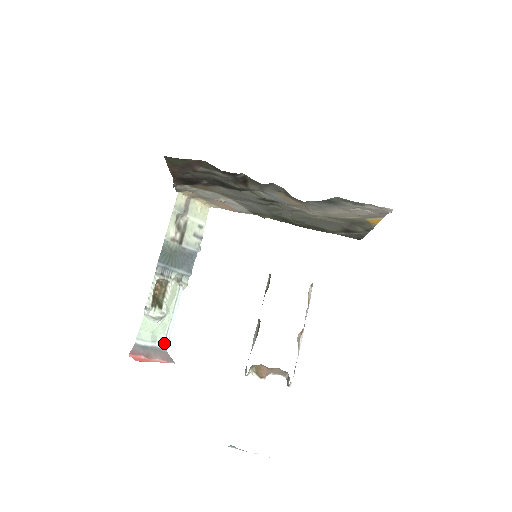
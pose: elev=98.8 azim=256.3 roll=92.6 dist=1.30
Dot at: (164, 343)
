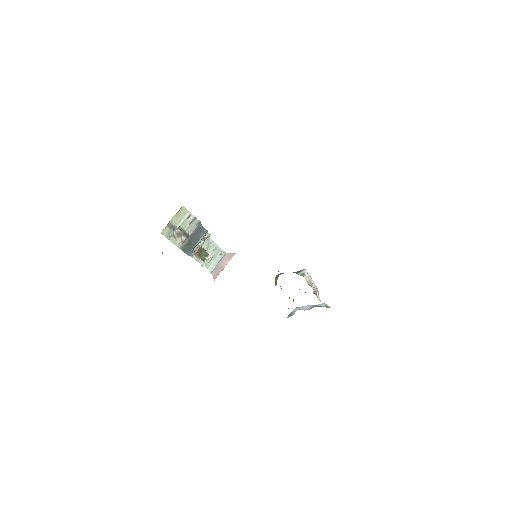
Dot at: (222, 254)
